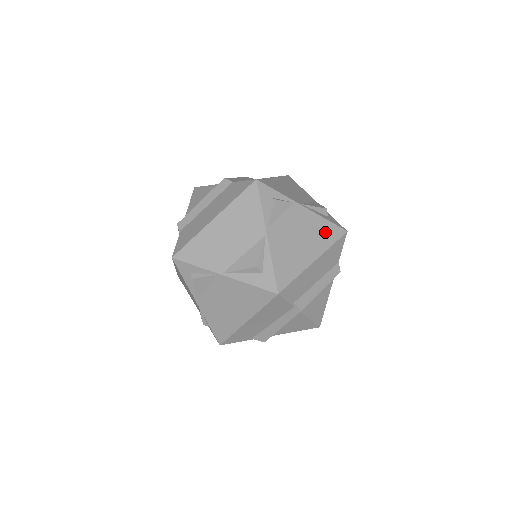
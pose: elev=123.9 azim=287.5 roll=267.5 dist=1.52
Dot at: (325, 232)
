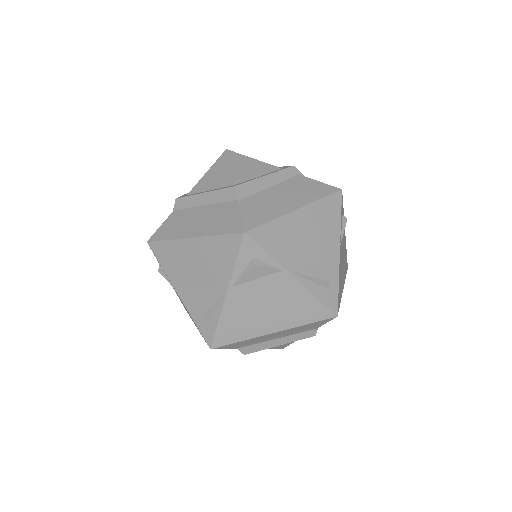
Dot at: (306, 310)
